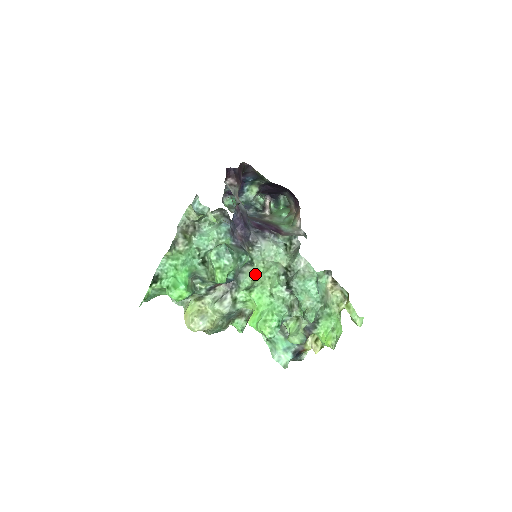
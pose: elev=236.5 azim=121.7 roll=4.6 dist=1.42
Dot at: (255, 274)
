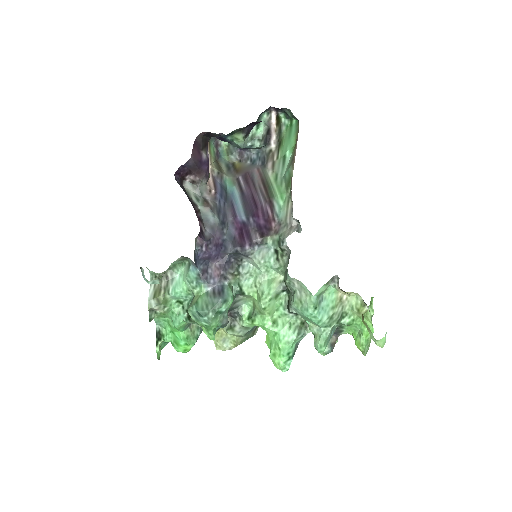
Dot at: (253, 298)
